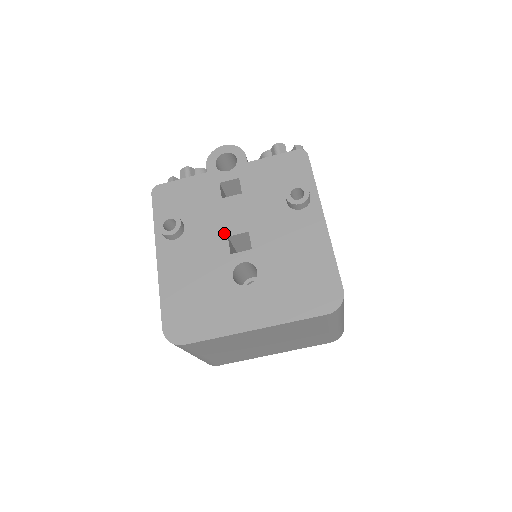
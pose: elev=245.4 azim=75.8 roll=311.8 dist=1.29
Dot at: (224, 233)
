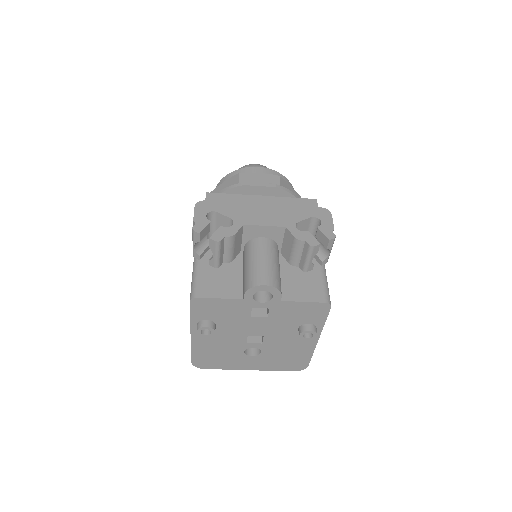
Dot at: (246, 334)
